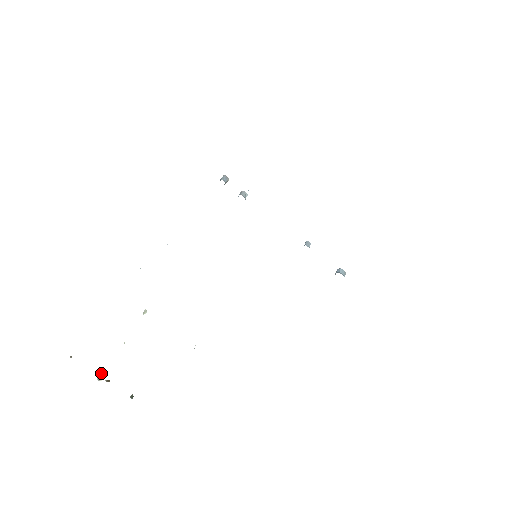
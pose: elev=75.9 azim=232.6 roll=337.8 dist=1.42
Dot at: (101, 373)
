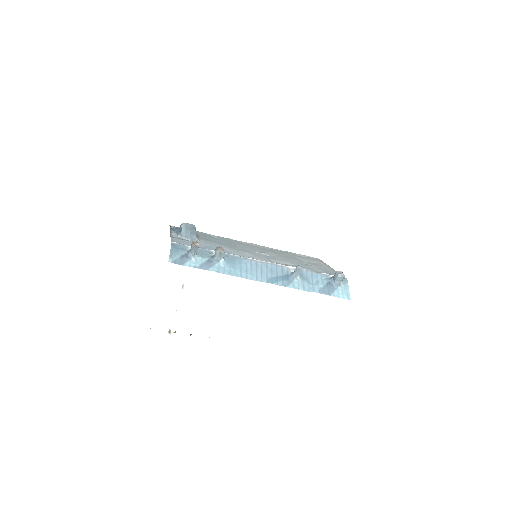
Dot at: (170, 330)
